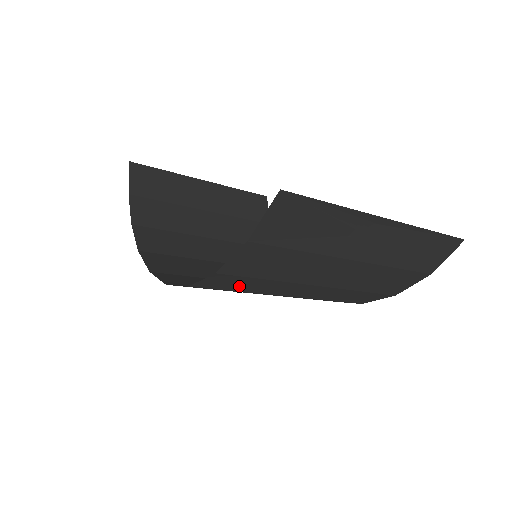
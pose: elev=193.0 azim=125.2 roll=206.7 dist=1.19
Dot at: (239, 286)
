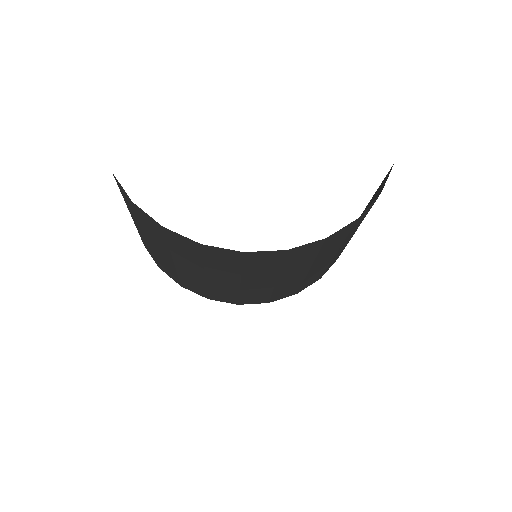
Dot at: (330, 245)
